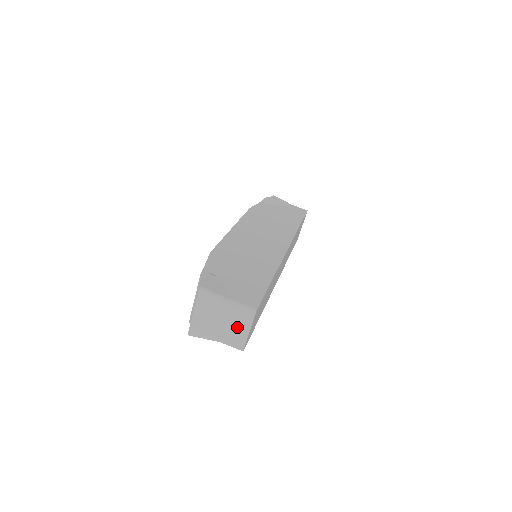
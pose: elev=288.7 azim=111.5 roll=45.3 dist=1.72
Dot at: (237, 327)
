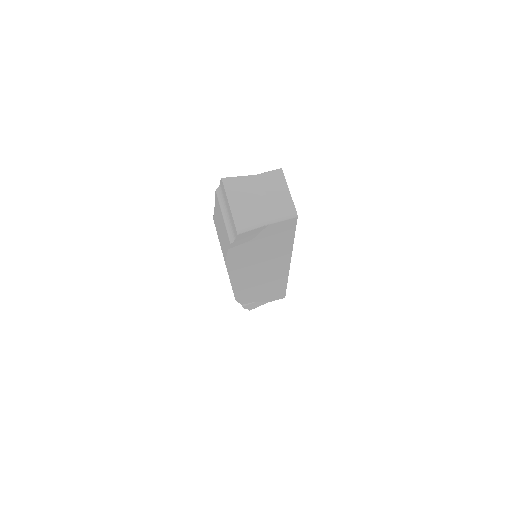
Dot at: (276, 193)
